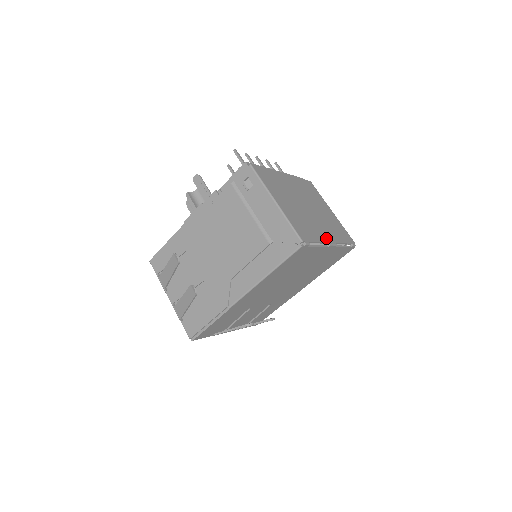
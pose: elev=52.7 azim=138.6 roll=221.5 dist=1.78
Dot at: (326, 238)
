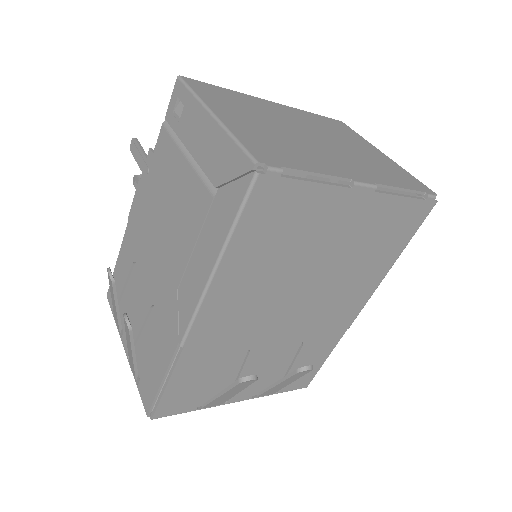
Dot at: (345, 173)
